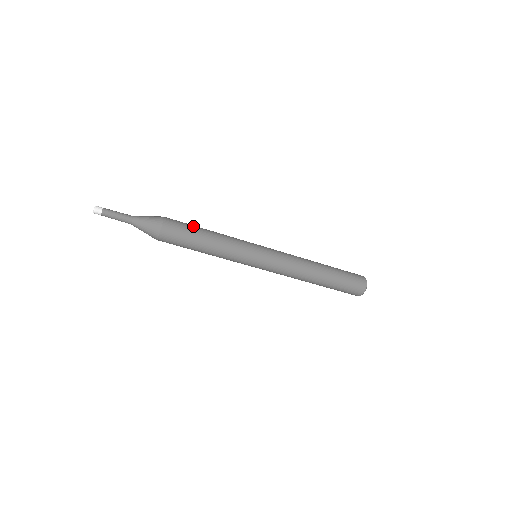
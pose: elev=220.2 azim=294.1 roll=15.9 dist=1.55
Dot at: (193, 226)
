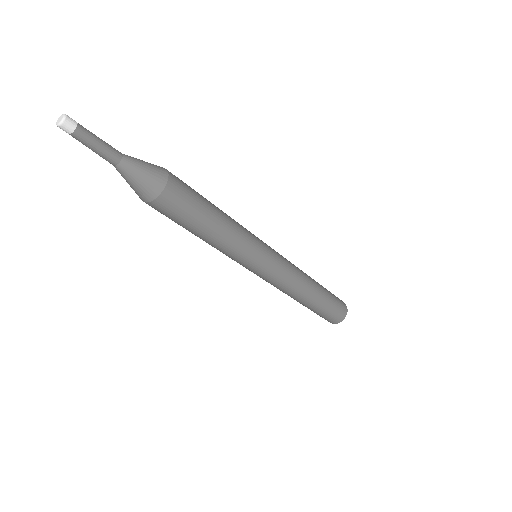
Dot at: occluded
